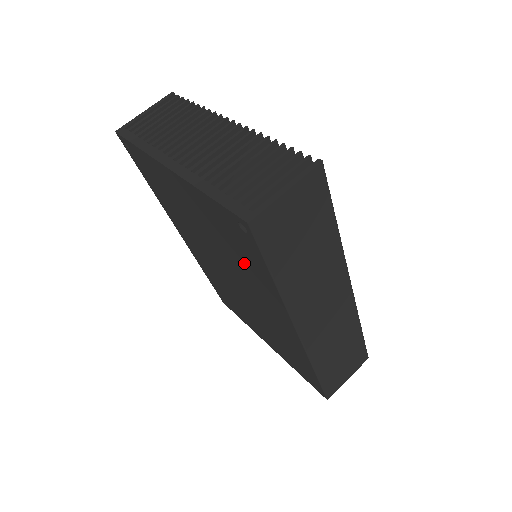
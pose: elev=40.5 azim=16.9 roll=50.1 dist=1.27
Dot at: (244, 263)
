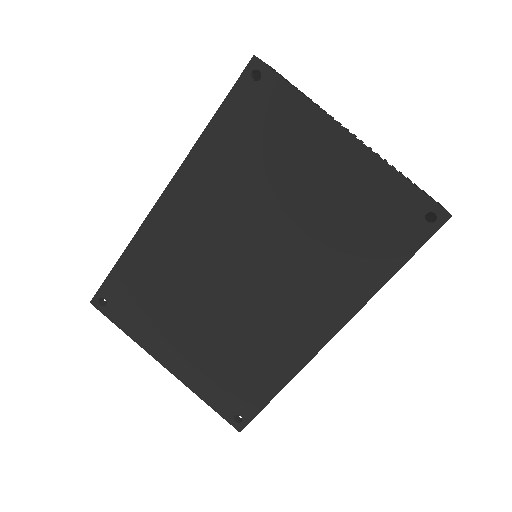
Dot at: (349, 250)
